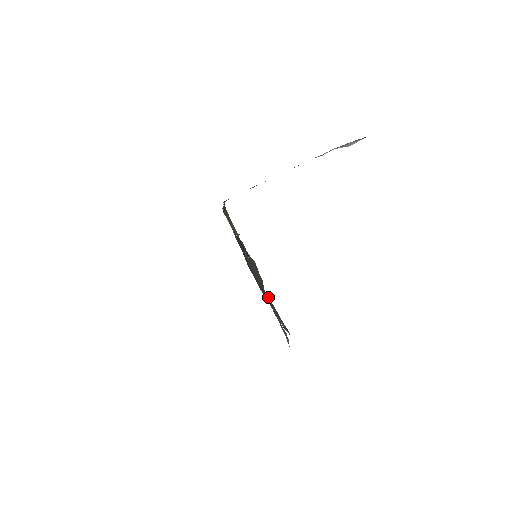
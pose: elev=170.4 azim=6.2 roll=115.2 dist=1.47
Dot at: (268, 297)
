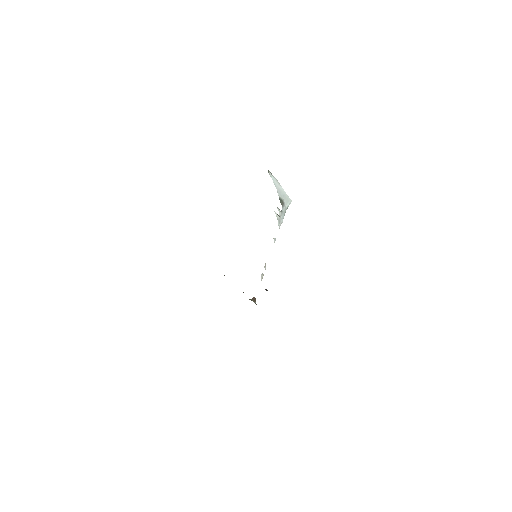
Dot at: occluded
